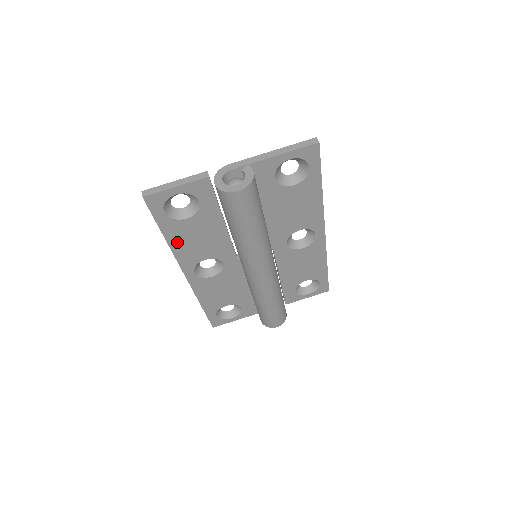
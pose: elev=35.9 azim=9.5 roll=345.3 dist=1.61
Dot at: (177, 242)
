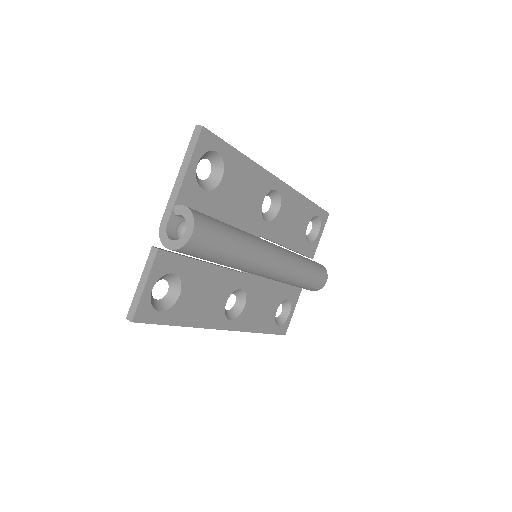
Dot at: (193, 318)
